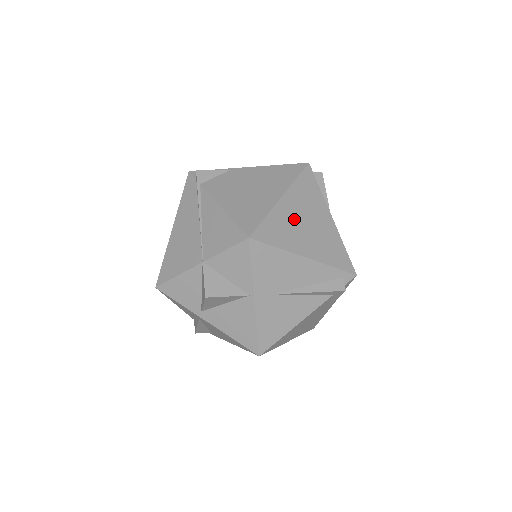
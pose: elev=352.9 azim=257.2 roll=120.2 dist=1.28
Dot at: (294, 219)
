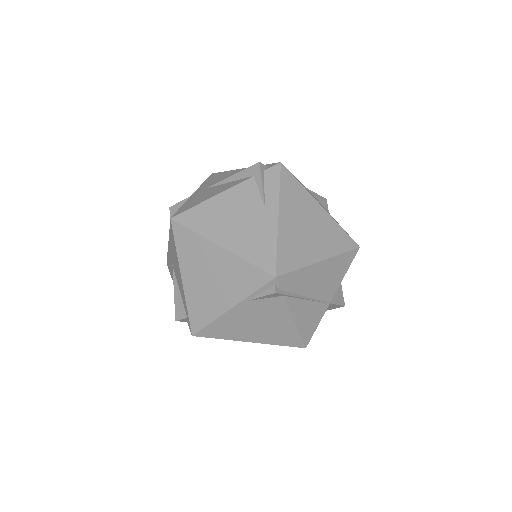
Dot at: occluded
